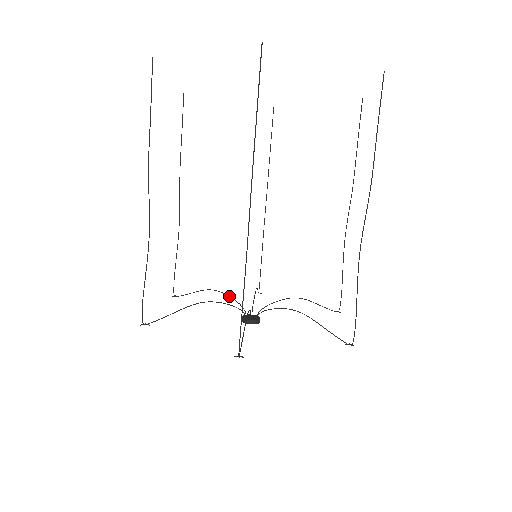
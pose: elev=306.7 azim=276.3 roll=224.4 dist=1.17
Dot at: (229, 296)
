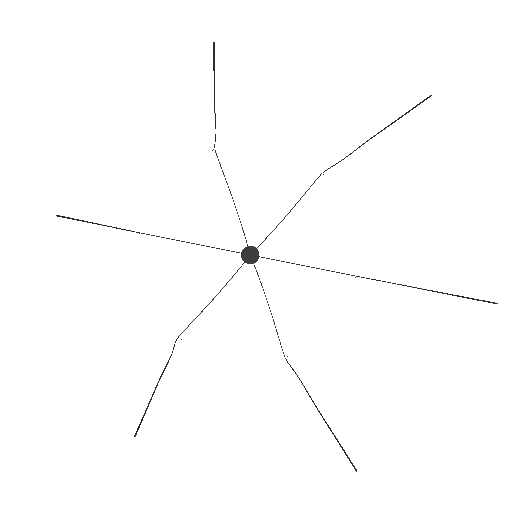
Dot at: occluded
